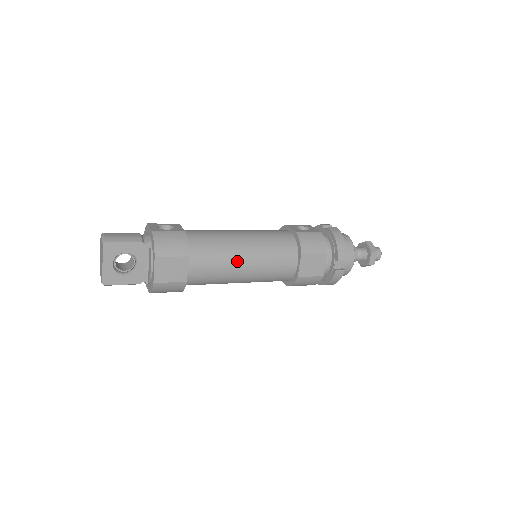
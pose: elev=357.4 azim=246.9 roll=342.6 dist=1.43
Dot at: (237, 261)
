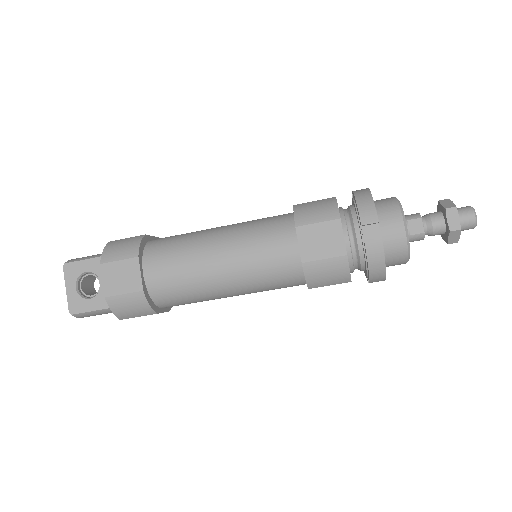
Dot at: (206, 255)
